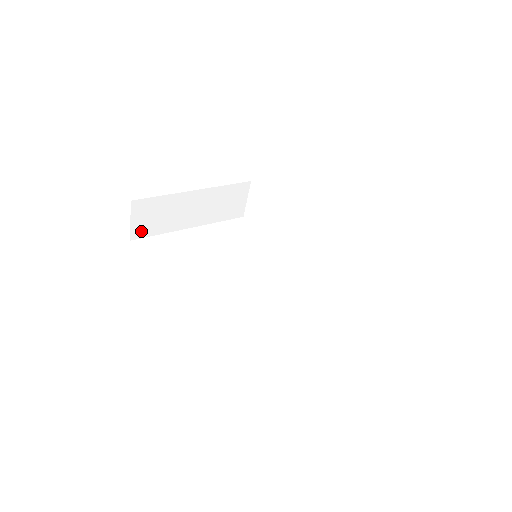
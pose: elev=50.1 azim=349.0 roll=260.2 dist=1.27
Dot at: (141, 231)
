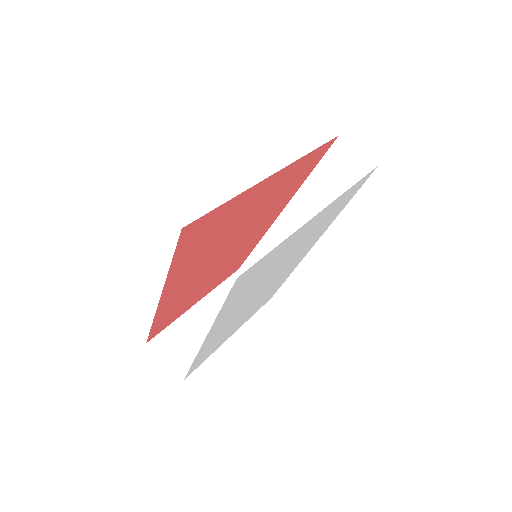
Dot at: (185, 366)
